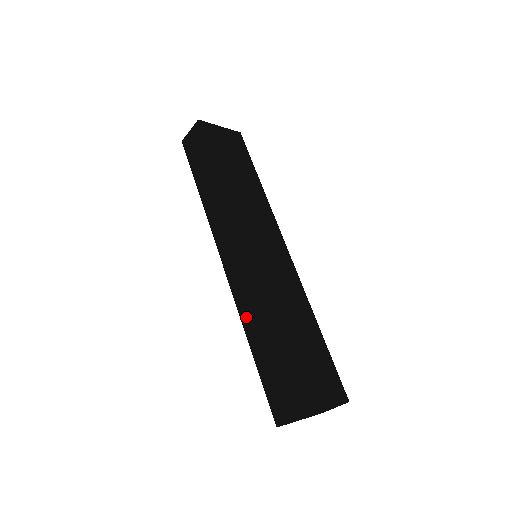
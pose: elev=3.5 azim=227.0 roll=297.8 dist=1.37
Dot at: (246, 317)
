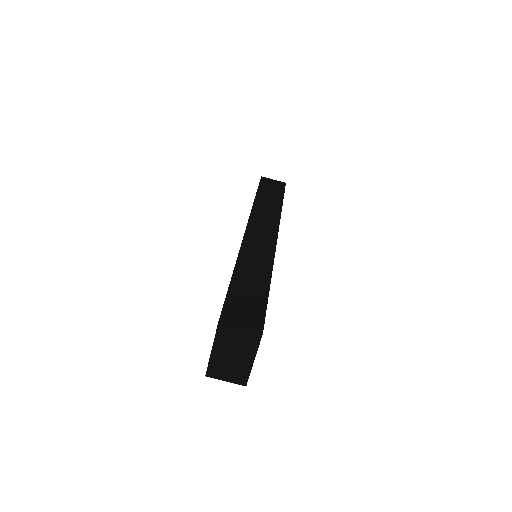
Dot at: (246, 259)
